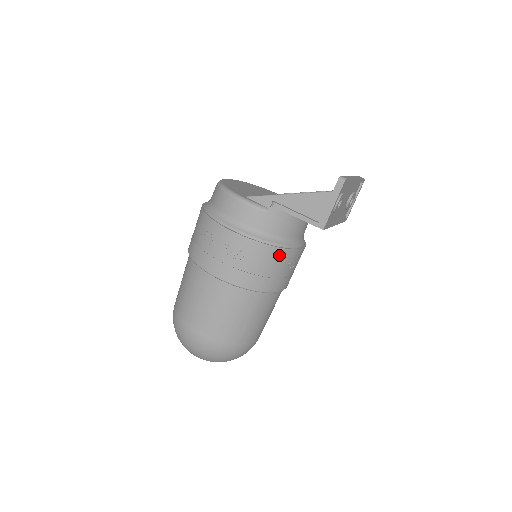
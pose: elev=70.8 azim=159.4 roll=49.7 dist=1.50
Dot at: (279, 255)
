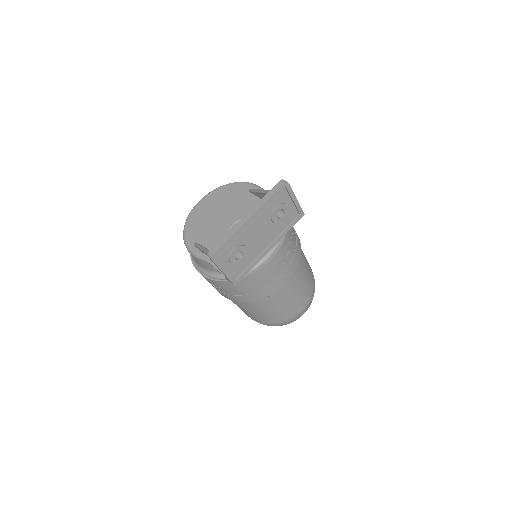
Dot at: (244, 282)
